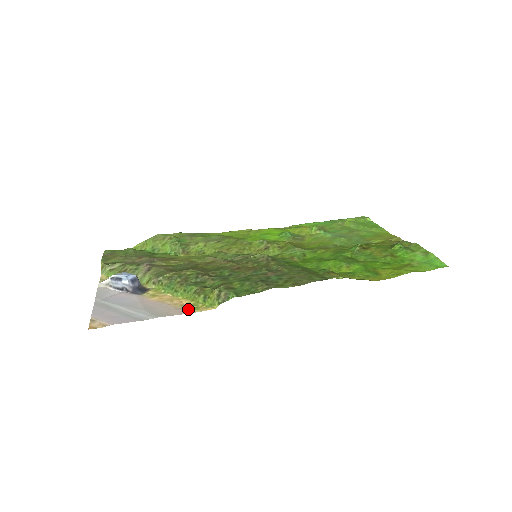
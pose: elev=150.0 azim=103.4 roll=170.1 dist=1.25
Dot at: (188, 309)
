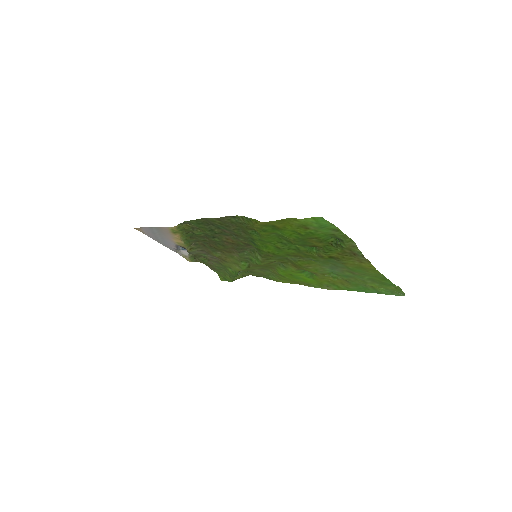
Dot at: (171, 230)
